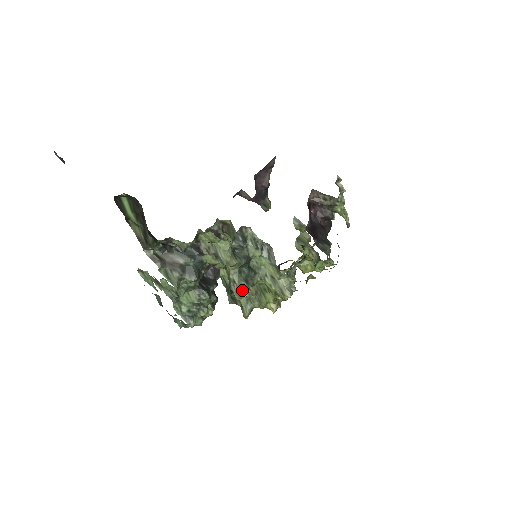
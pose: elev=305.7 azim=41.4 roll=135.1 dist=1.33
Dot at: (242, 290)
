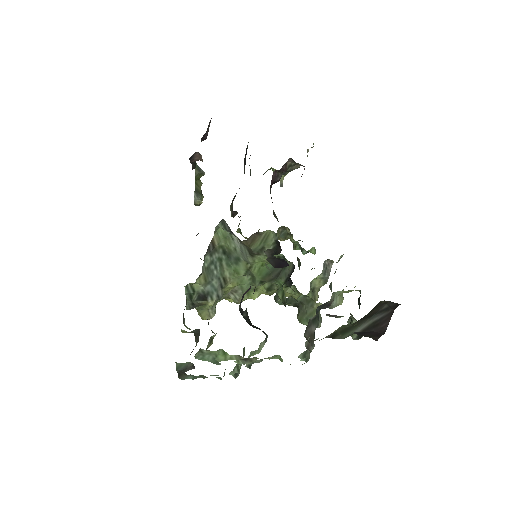
Dot at: (320, 322)
